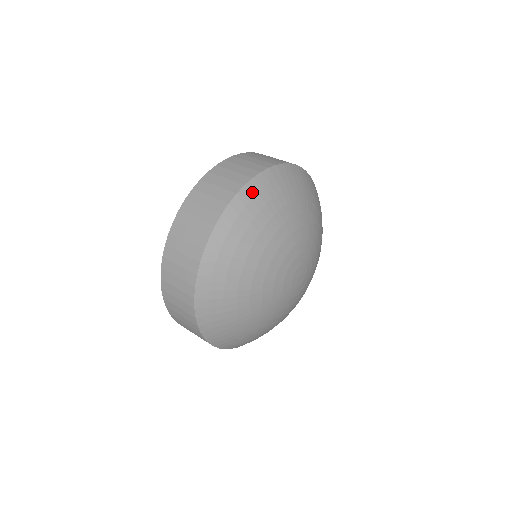
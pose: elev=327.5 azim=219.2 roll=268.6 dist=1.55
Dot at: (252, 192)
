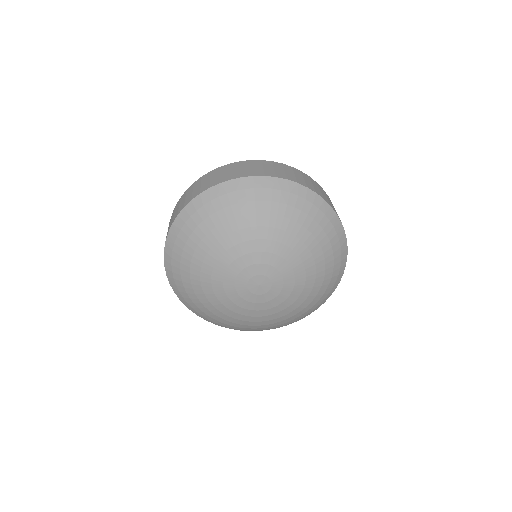
Dot at: (223, 191)
